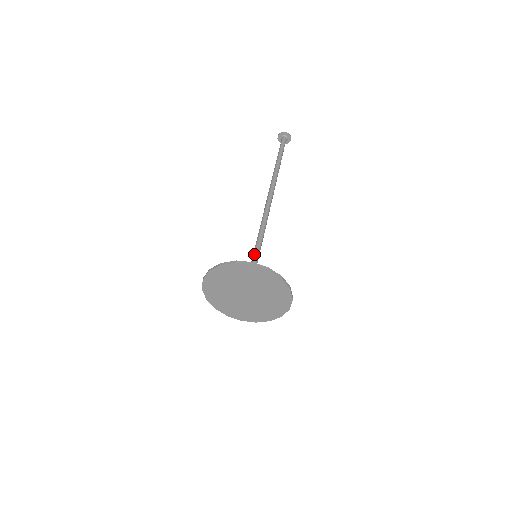
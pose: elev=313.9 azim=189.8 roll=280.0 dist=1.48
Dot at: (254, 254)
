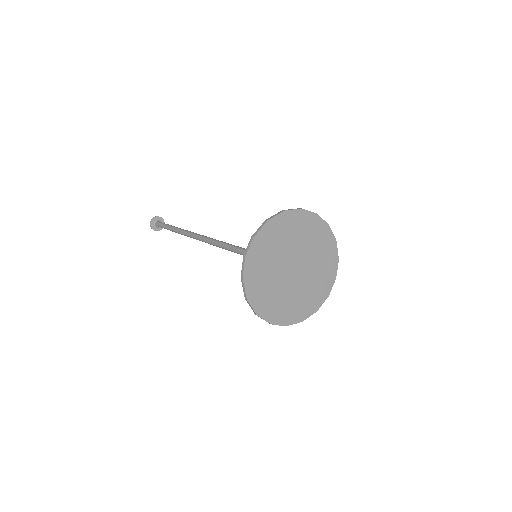
Dot at: occluded
